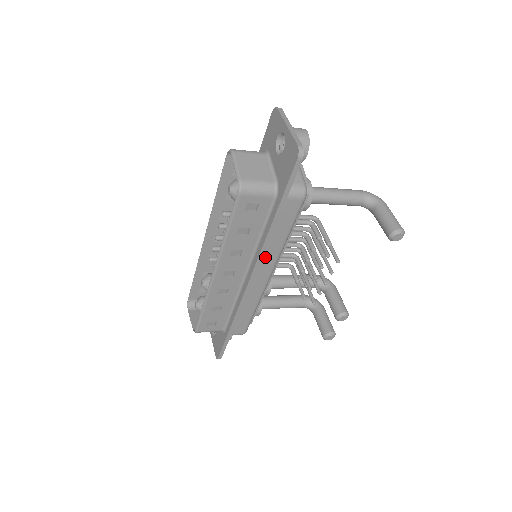
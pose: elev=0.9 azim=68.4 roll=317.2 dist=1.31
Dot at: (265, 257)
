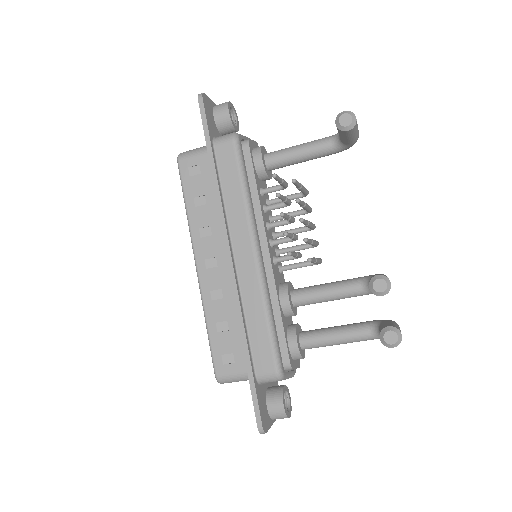
Dot at: (234, 225)
